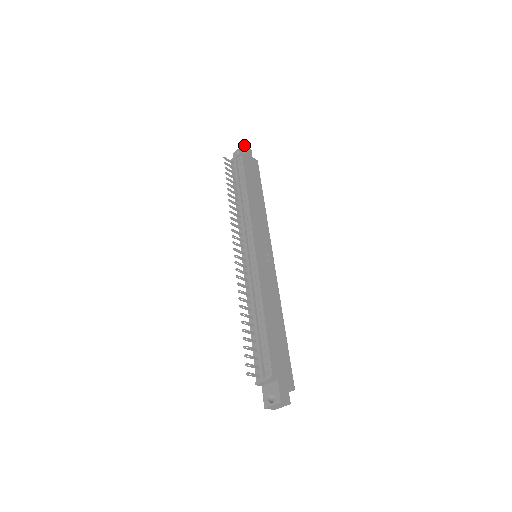
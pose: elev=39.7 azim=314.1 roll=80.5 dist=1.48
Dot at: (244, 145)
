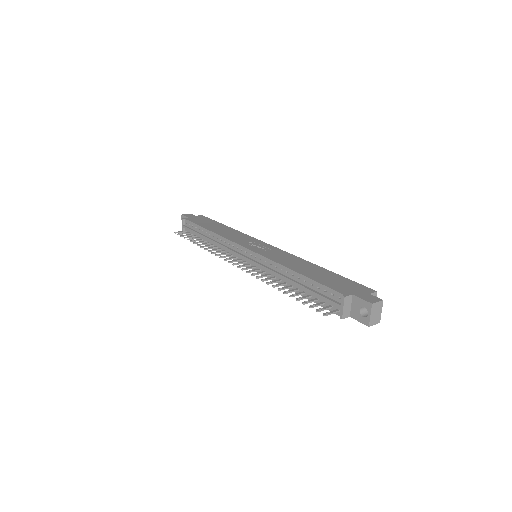
Dot at: (182, 215)
